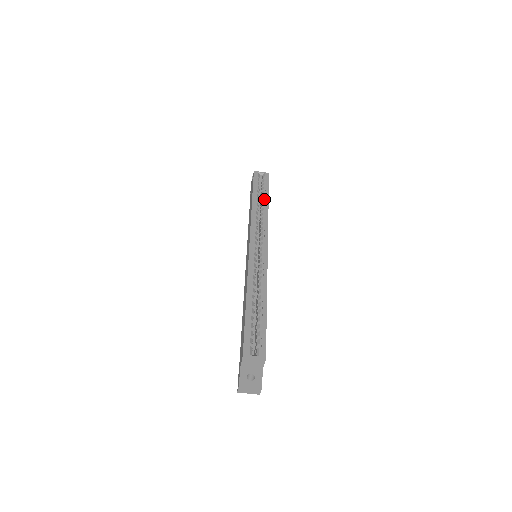
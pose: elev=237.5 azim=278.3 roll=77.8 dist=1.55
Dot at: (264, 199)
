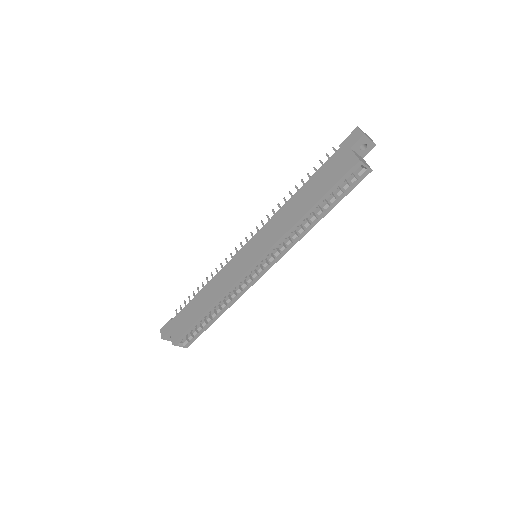
Dot at: (323, 213)
